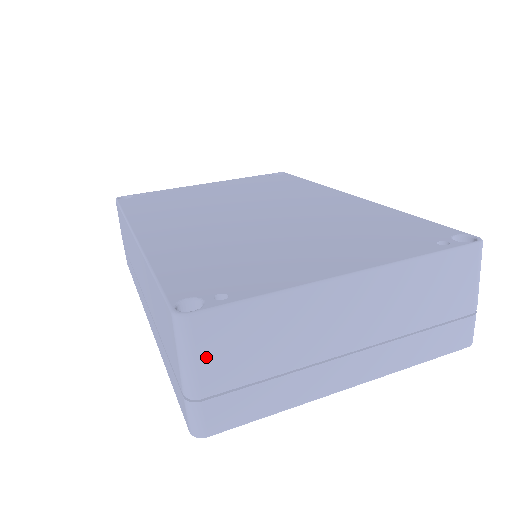
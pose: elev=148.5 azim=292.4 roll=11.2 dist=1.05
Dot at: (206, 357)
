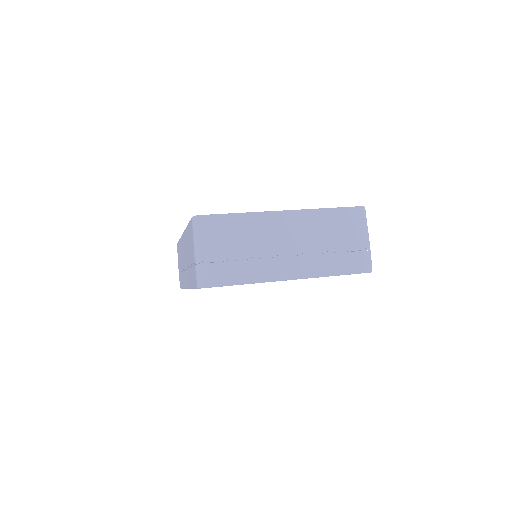
Dot at: (207, 239)
